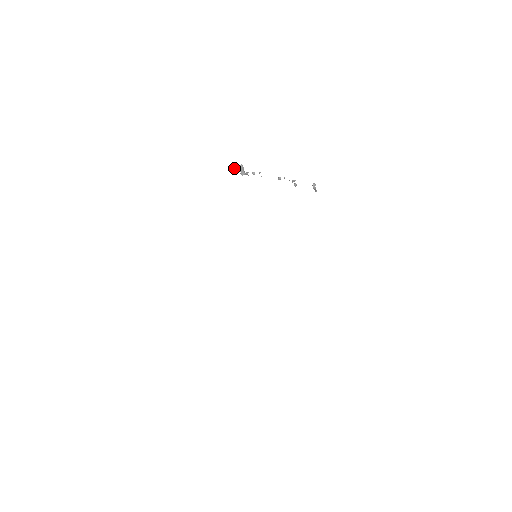
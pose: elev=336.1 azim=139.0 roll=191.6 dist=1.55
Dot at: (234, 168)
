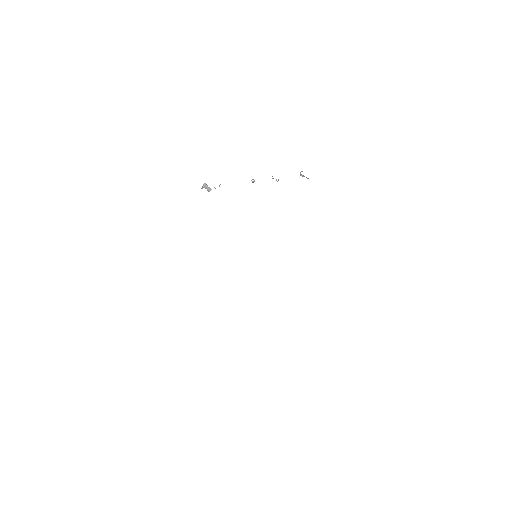
Dot at: occluded
